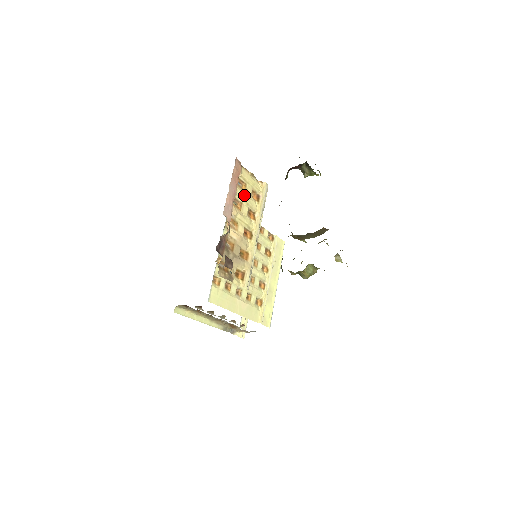
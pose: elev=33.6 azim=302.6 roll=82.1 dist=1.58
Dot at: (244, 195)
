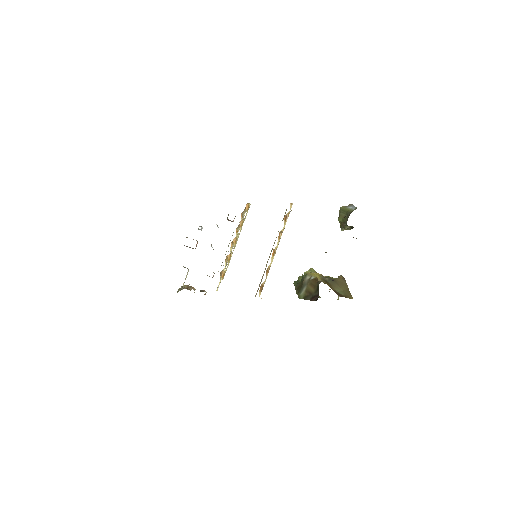
Dot at: occluded
